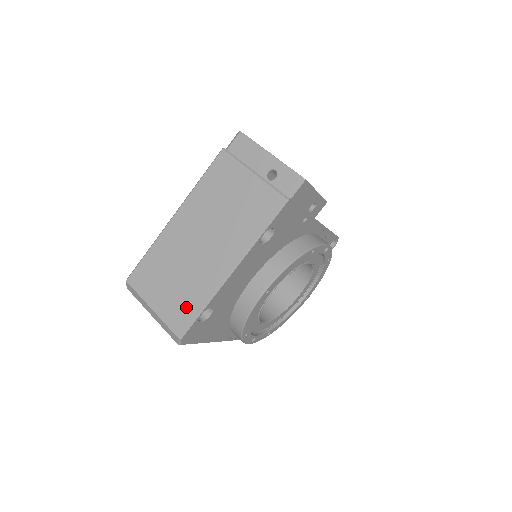
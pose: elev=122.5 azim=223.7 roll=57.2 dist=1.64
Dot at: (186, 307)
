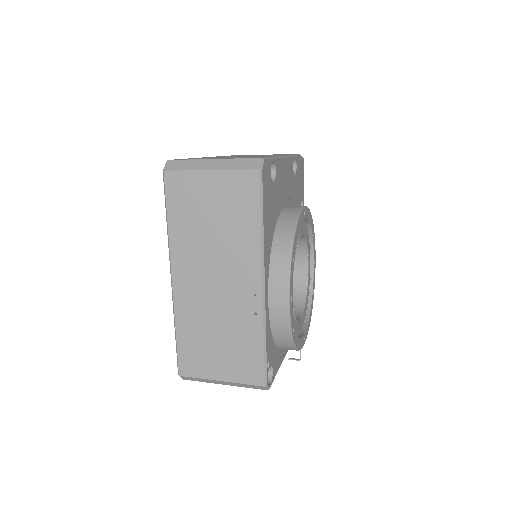
Dot at: occluded
